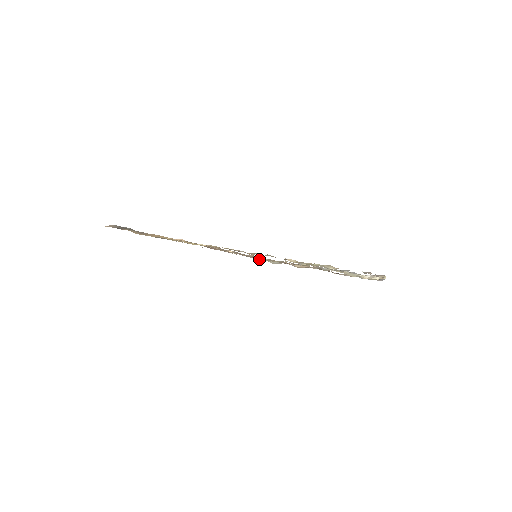
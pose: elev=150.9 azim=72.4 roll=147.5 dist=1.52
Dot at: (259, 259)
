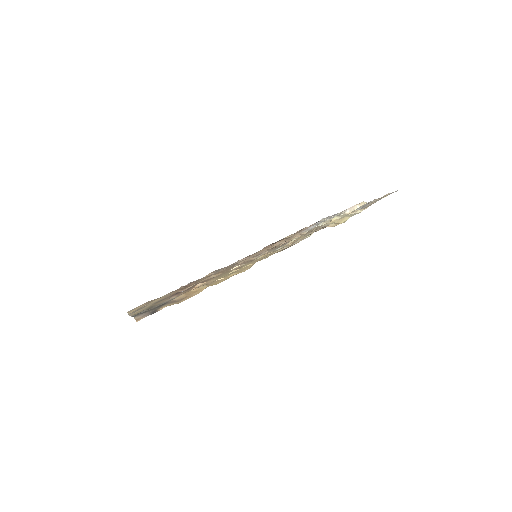
Dot at: occluded
